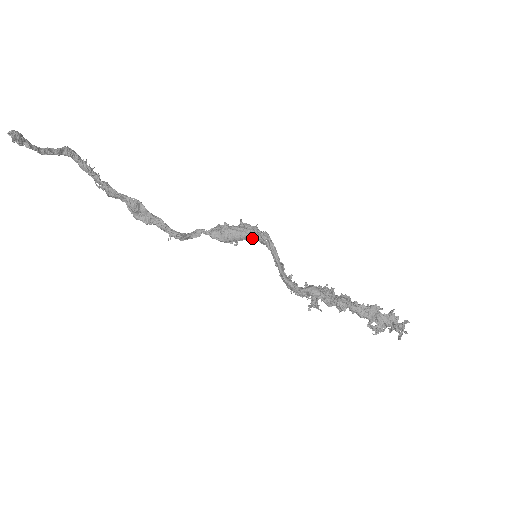
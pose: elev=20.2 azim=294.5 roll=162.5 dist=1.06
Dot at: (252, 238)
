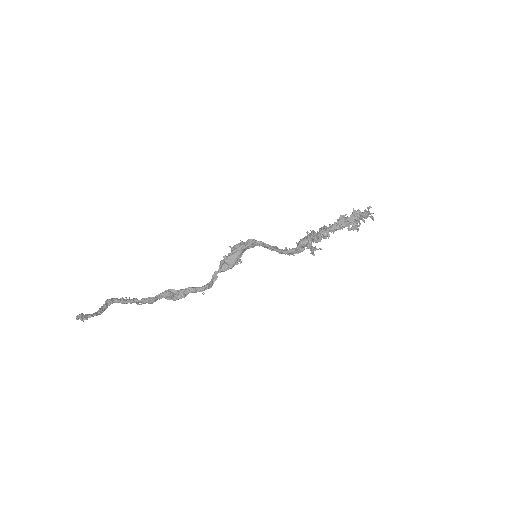
Dot at: (245, 250)
